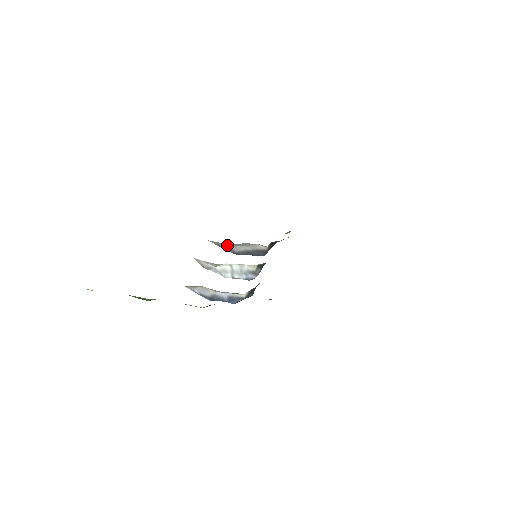
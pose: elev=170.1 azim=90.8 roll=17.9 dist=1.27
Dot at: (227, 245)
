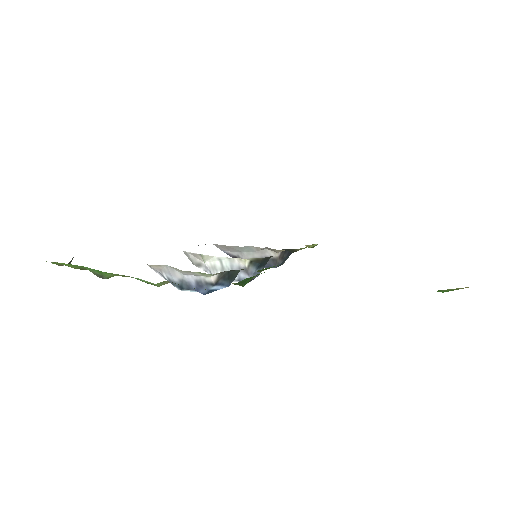
Dot at: (233, 251)
